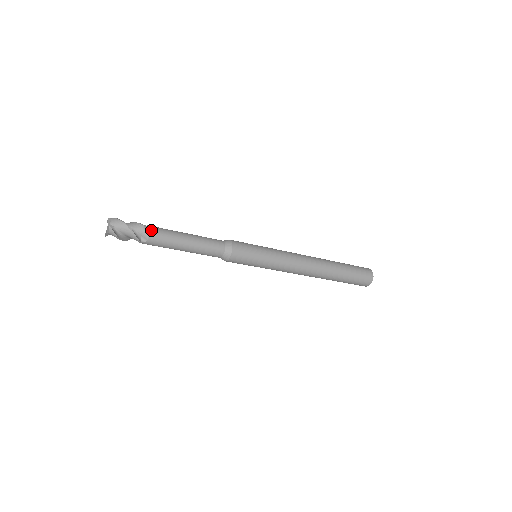
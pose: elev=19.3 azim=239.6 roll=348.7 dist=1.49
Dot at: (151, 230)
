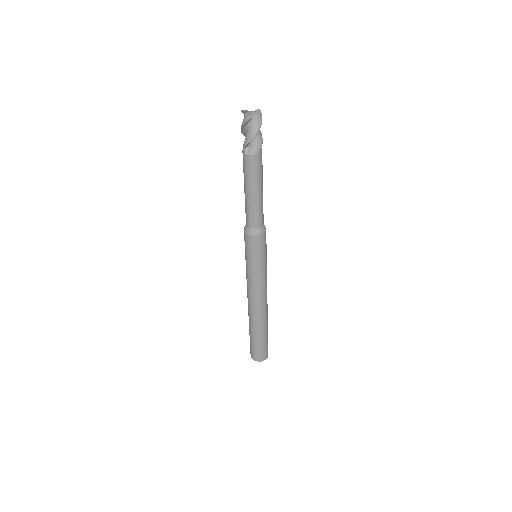
Dot at: occluded
